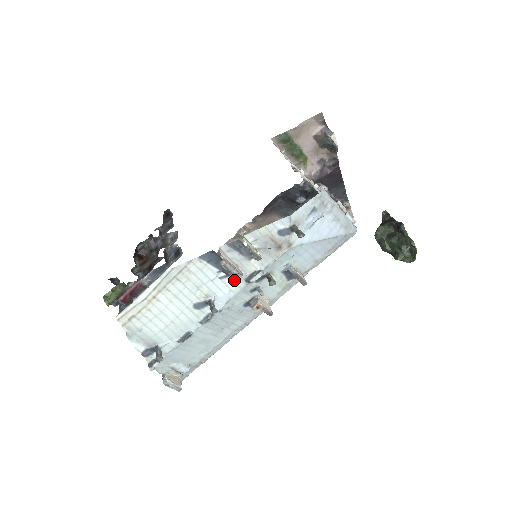
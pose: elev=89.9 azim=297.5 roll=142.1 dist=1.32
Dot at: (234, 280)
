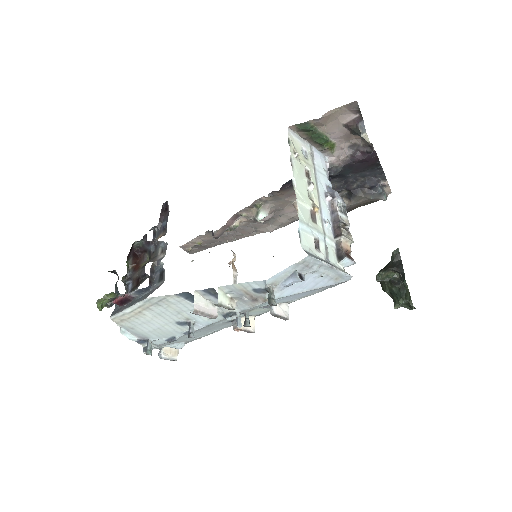
Dot at: occluded
